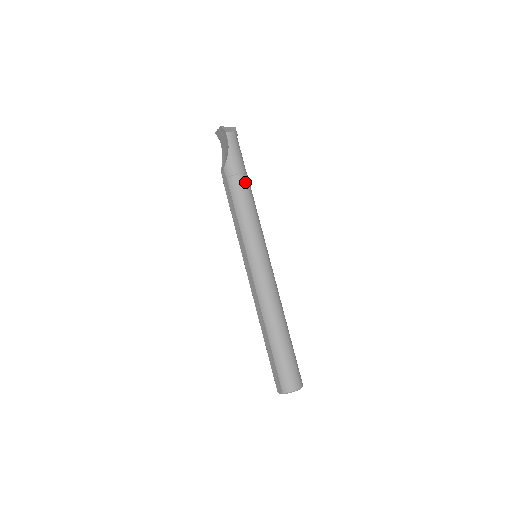
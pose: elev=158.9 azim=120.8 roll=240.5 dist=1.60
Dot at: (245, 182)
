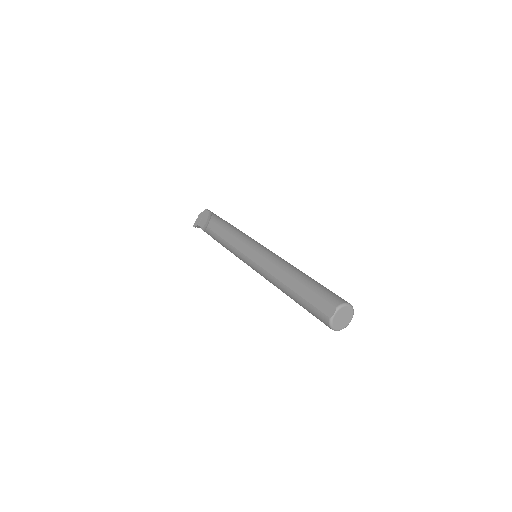
Dot at: occluded
